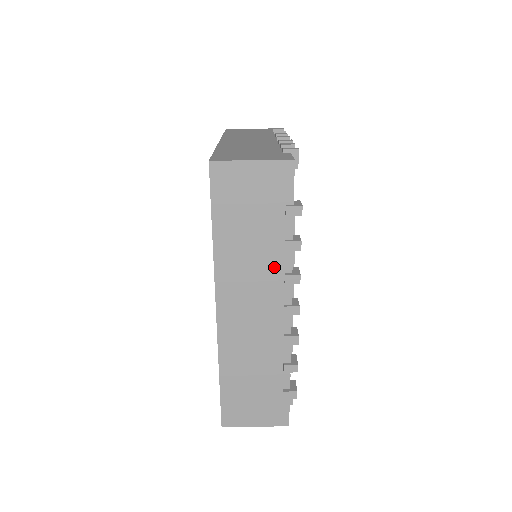
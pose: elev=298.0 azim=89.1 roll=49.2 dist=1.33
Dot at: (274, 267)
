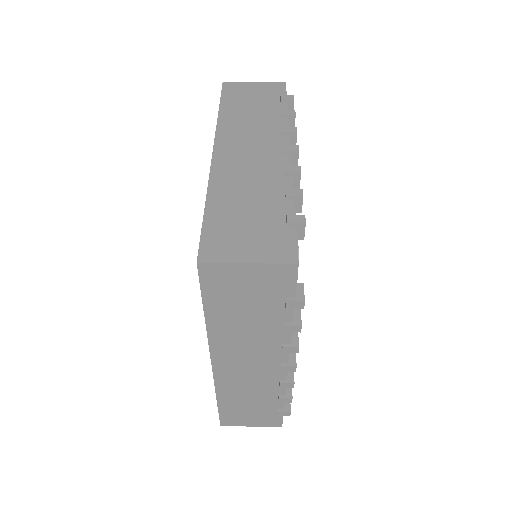
Dot at: (271, 339)
